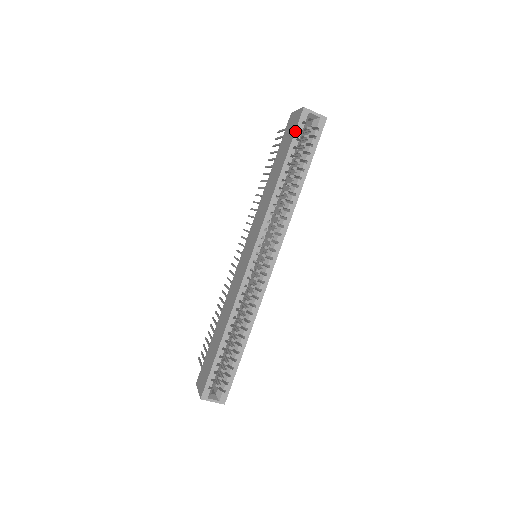
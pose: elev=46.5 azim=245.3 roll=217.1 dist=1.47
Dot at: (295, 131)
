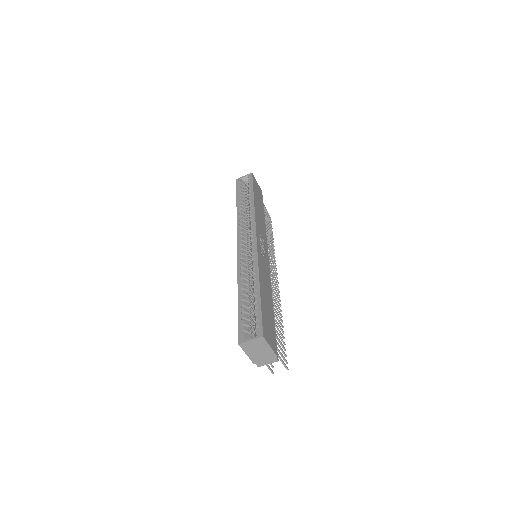
Dot at: (236, 188)
